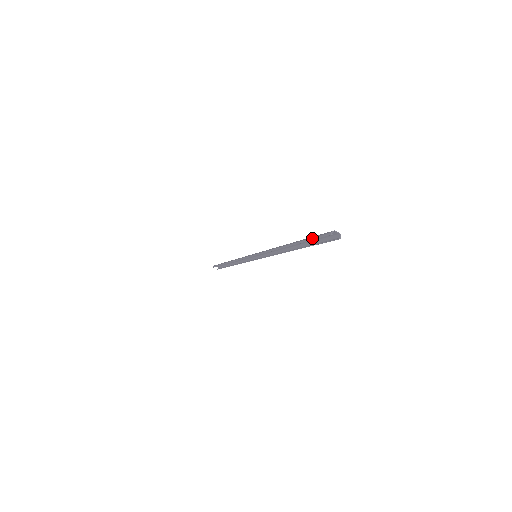
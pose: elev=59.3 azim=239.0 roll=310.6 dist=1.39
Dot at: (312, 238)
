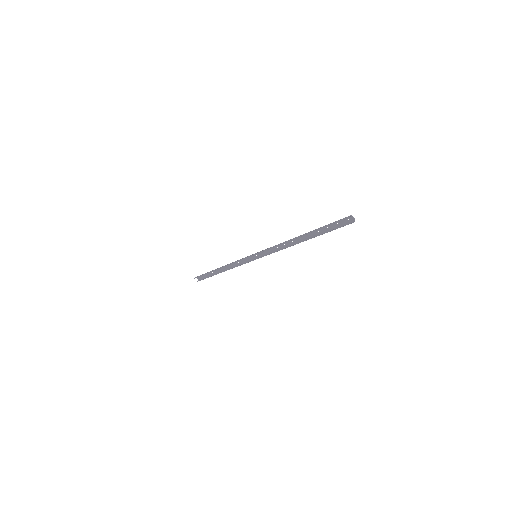
Dot at: (329, 224)
